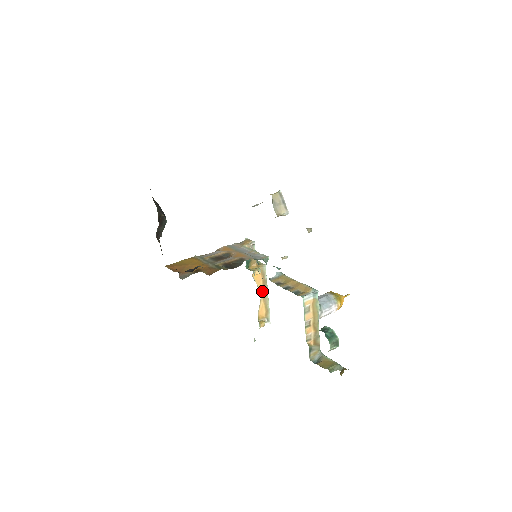
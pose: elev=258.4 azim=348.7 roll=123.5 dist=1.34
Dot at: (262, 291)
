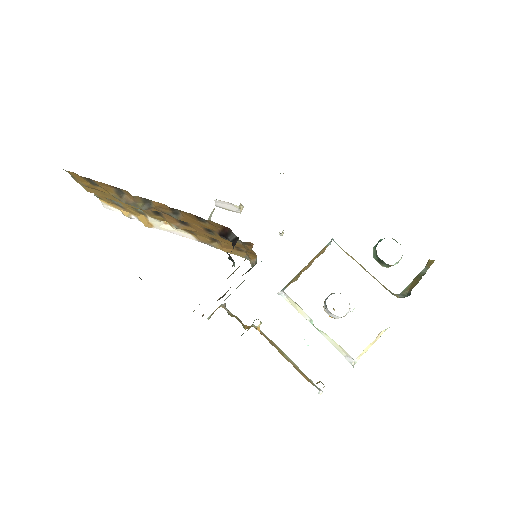
Dot at: occluded
